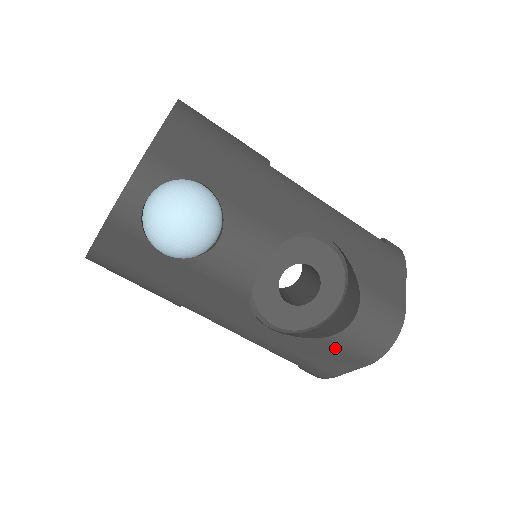
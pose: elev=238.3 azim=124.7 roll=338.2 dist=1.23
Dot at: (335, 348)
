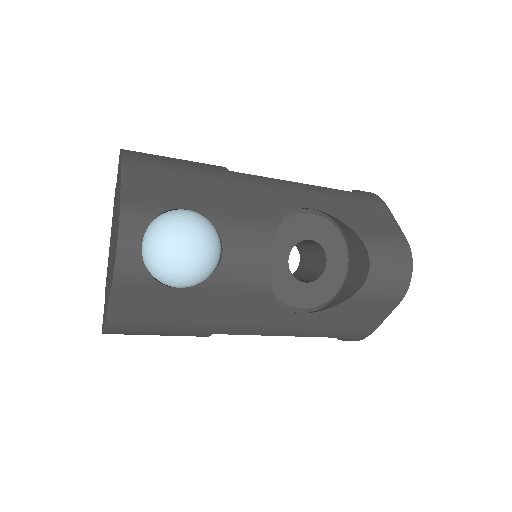
Dot at: (365, 302)
